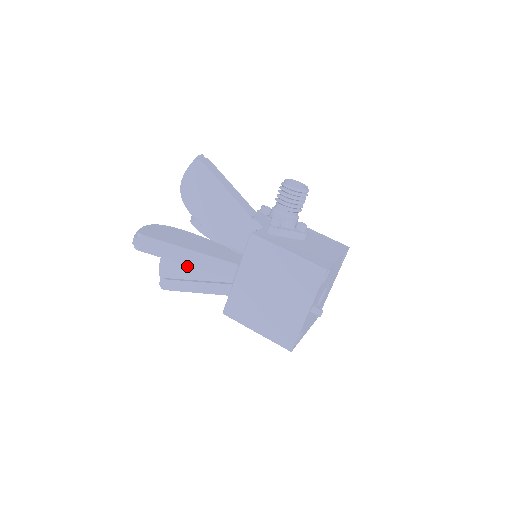
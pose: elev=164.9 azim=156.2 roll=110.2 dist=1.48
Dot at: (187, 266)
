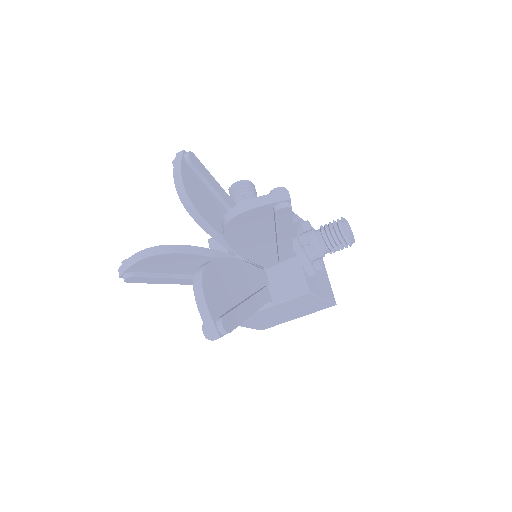
Dot at: (176, 266)
